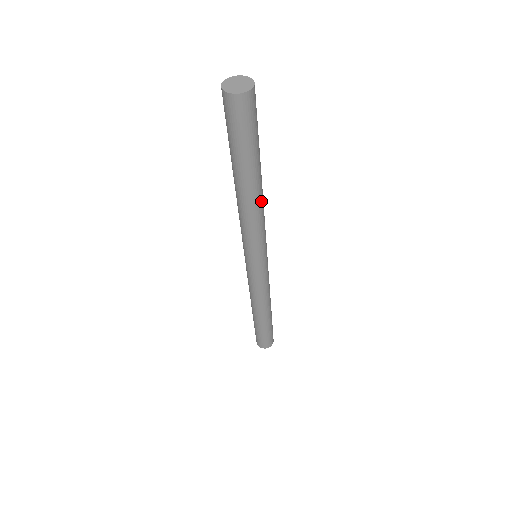
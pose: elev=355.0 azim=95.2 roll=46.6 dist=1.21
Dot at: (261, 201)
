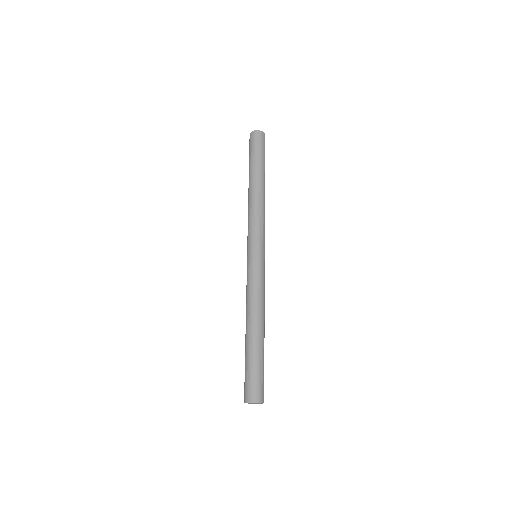
Dot at: (264, 198)
